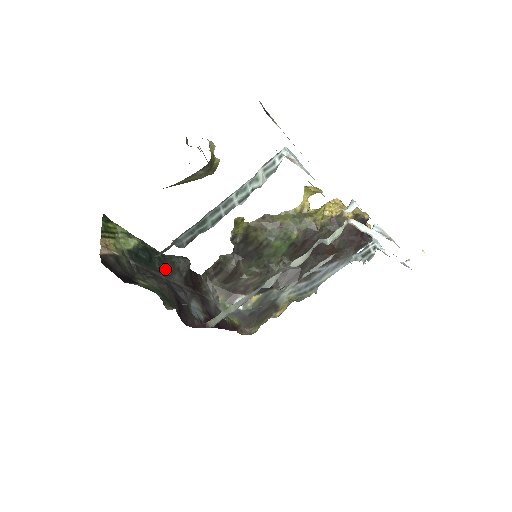
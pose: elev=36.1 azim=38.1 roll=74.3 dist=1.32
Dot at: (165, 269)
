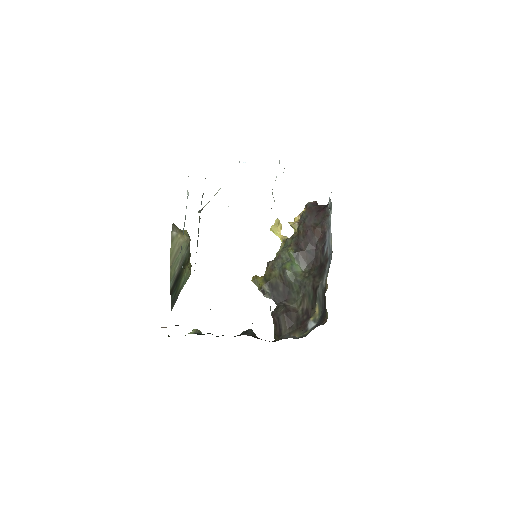
Dot at: occluded
